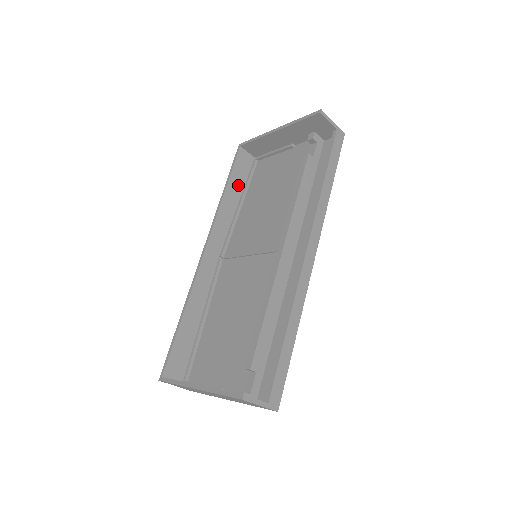
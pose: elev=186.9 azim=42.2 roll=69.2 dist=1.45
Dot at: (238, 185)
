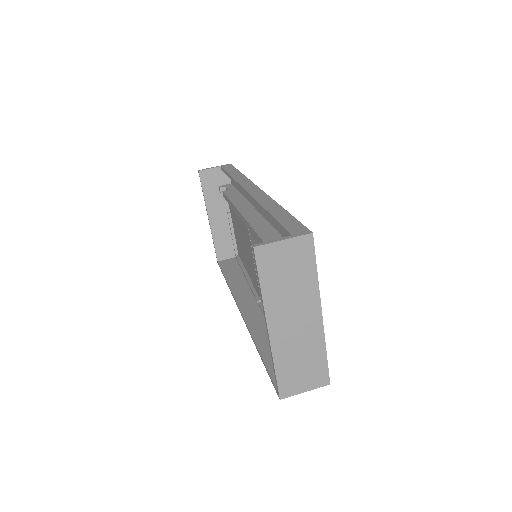
Dot at: (235, 272)
